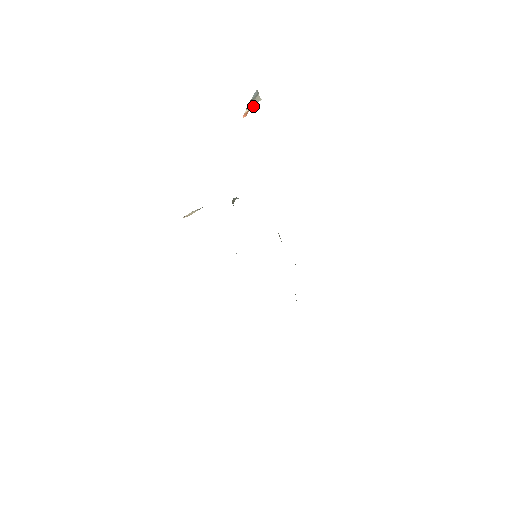
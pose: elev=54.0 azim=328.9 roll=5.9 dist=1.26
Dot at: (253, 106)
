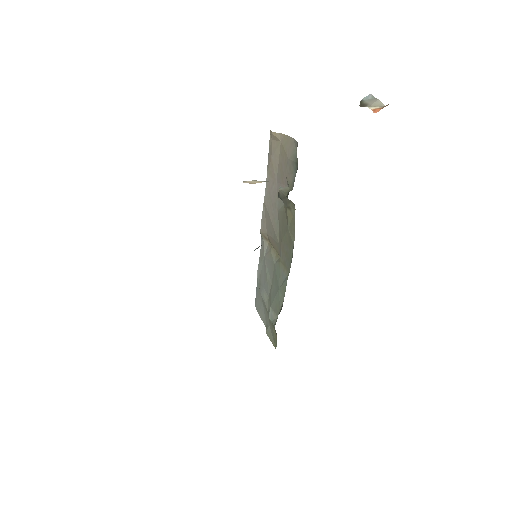
Dot at: (381, 107)
